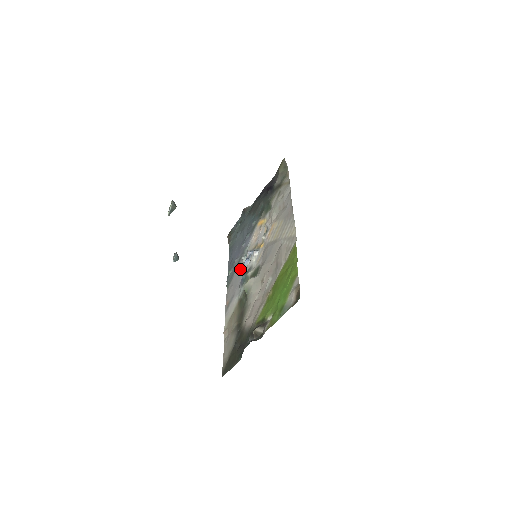
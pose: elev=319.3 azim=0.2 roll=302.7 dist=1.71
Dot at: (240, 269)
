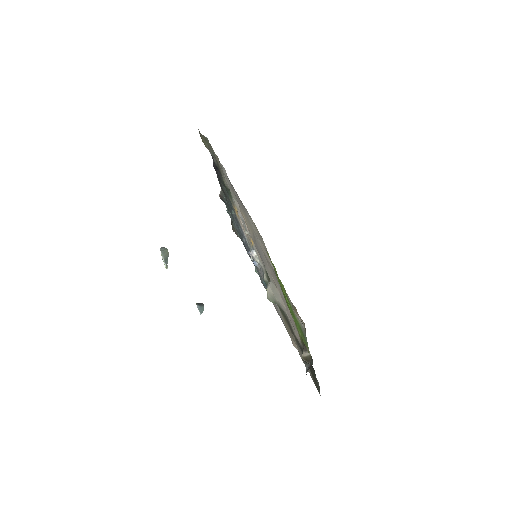
Dot at: (259, 269)
